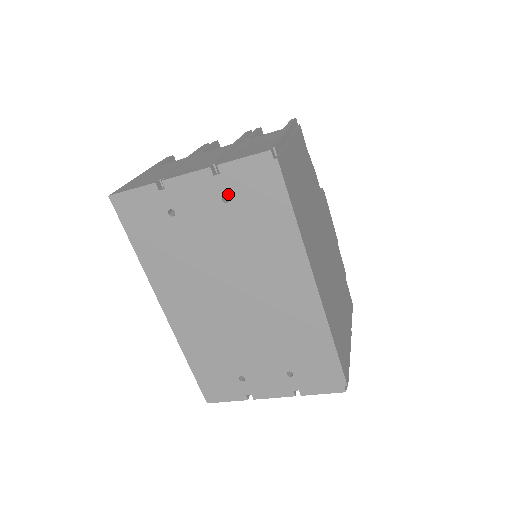
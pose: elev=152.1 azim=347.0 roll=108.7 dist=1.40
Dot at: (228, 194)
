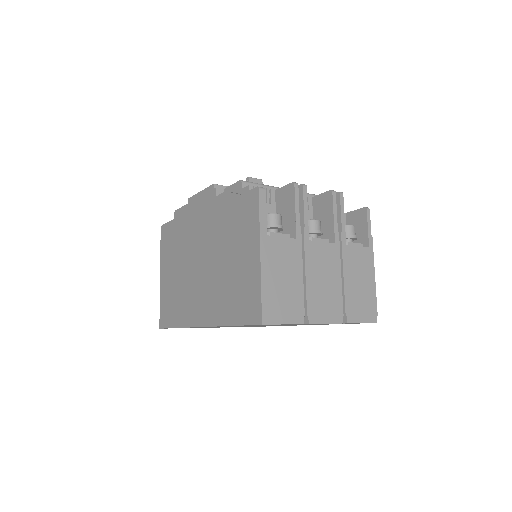
Dot at: occluded
